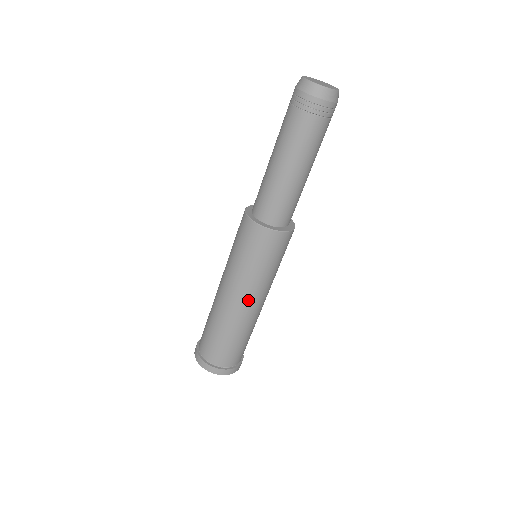
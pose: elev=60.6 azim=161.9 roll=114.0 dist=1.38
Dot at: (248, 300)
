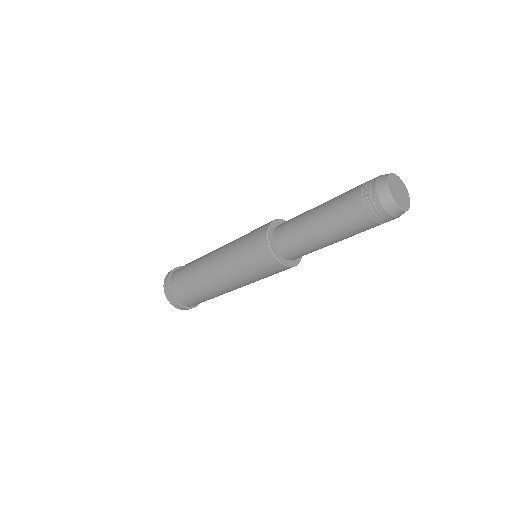
Dot at: occluded
